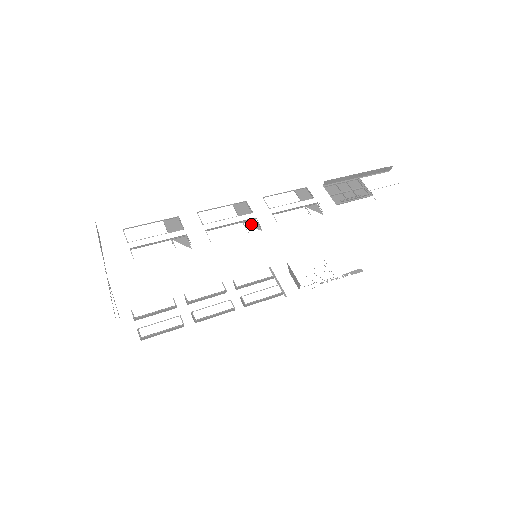
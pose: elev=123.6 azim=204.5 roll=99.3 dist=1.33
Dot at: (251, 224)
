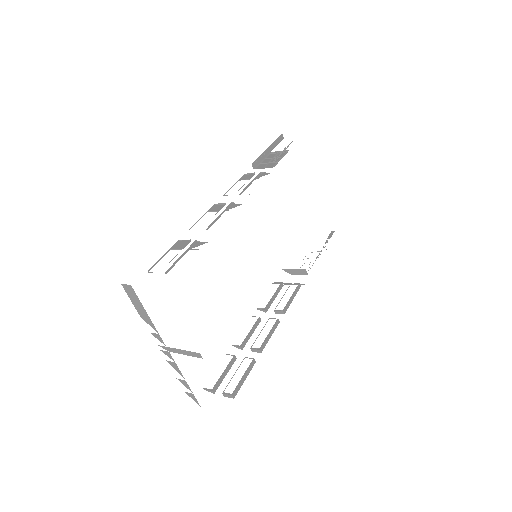
Dot at: (232, 207)
